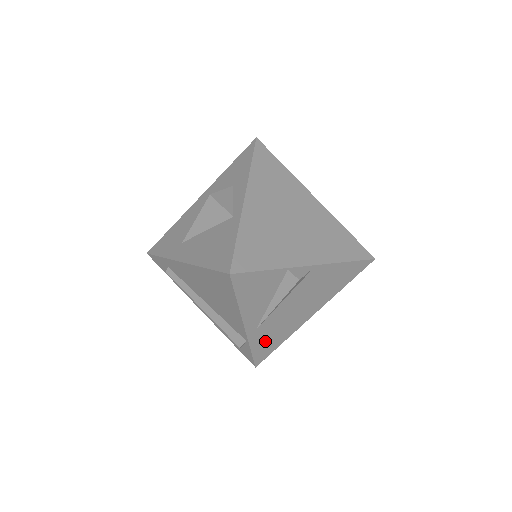
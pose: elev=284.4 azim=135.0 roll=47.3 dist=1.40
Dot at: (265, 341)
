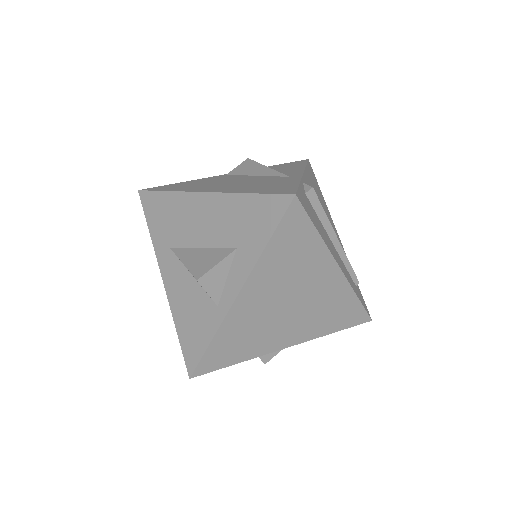
Dot at: occluded
